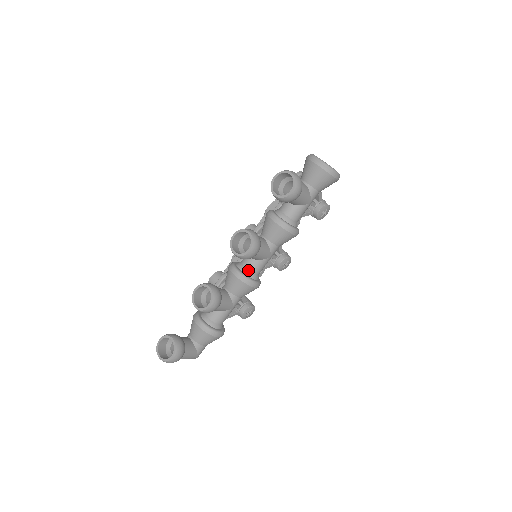
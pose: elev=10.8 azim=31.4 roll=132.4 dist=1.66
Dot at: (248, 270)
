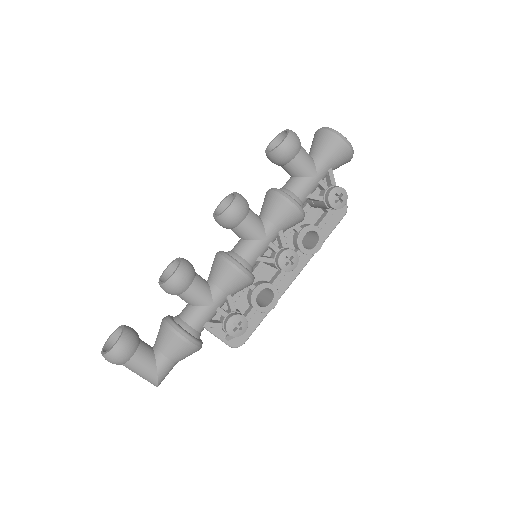
Dot at: (236, 253)
